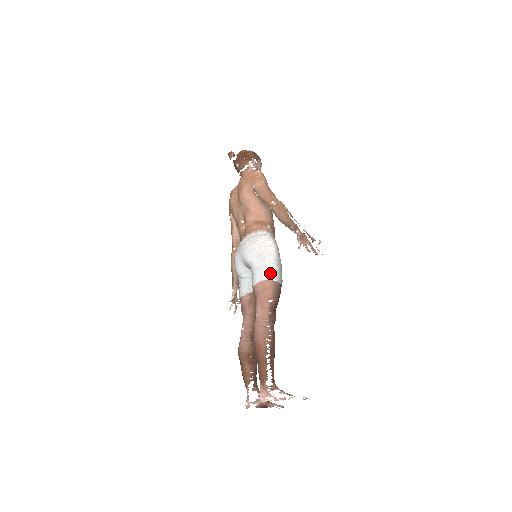
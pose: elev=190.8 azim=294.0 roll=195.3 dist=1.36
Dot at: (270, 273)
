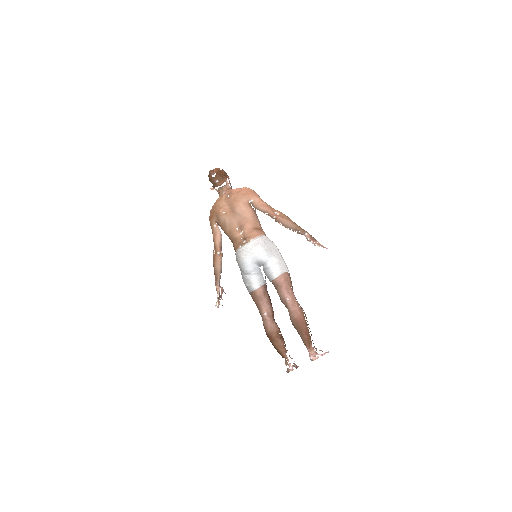
Dot at: (285, 267)
